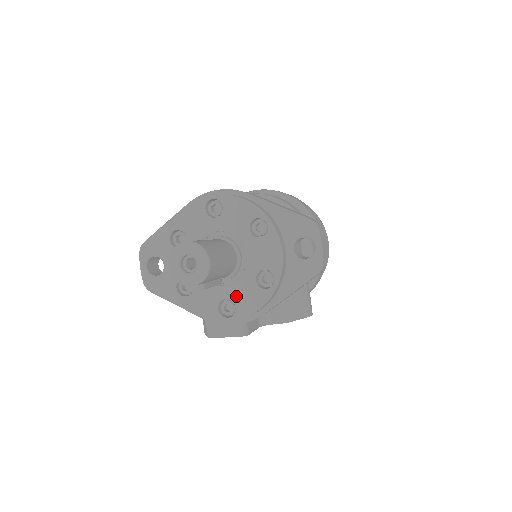
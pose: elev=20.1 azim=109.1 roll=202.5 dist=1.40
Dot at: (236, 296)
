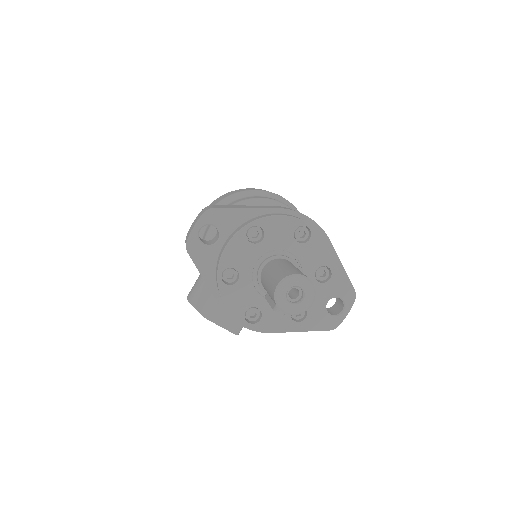
Dot at: (268, 311)
